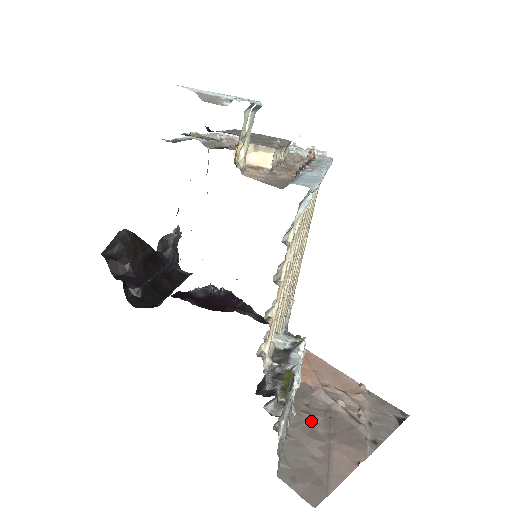
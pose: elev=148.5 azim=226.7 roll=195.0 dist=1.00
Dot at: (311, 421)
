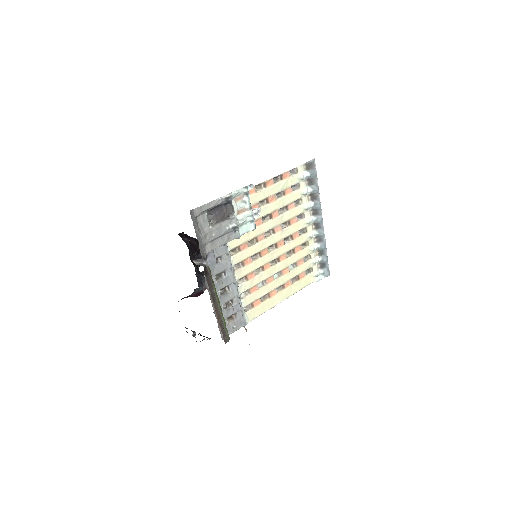
Dot at: occluded
